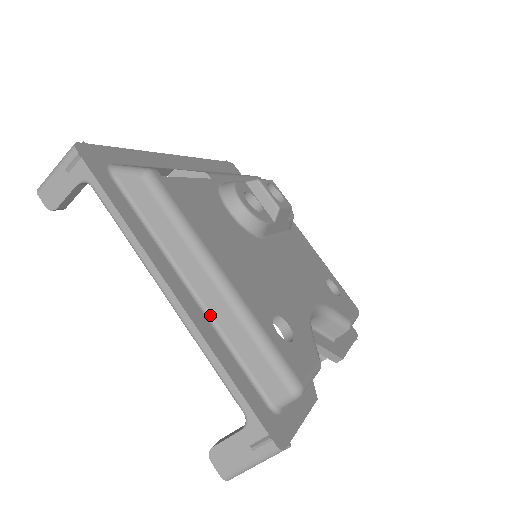
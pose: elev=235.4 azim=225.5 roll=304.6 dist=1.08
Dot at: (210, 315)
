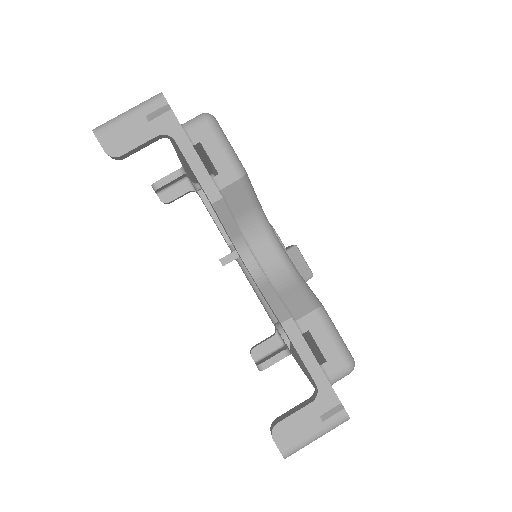
Dot at: occluded
